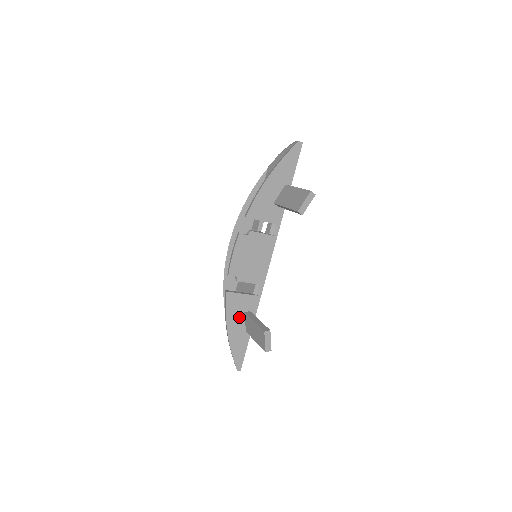
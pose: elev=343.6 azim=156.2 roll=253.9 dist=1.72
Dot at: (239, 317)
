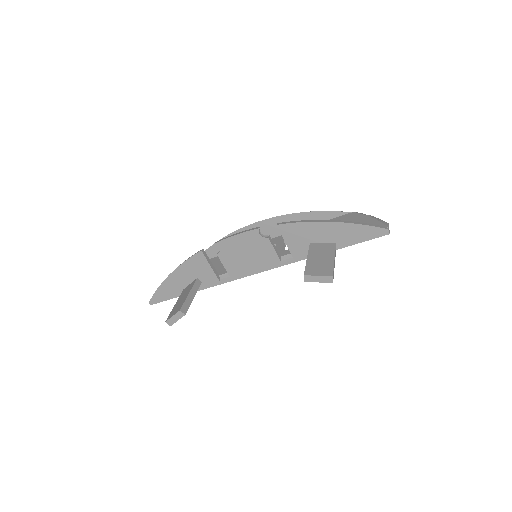
Dot at: (190, 276)
